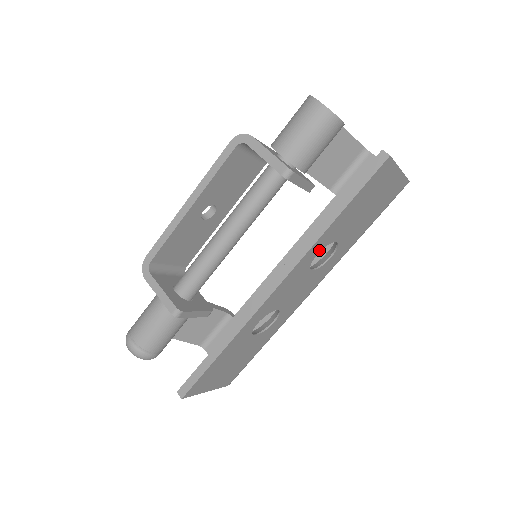
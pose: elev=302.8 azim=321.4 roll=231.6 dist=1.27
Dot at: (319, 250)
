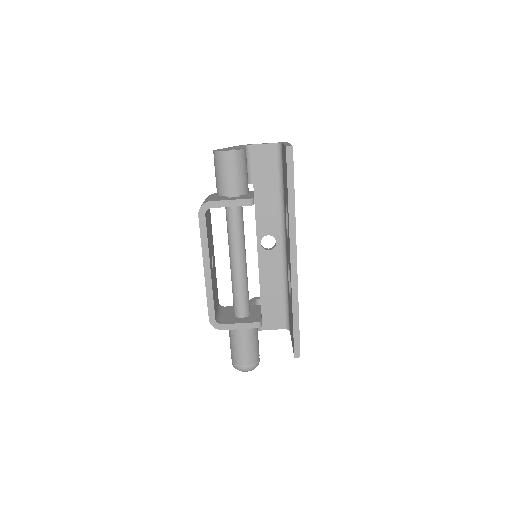
Dot at: occluded
